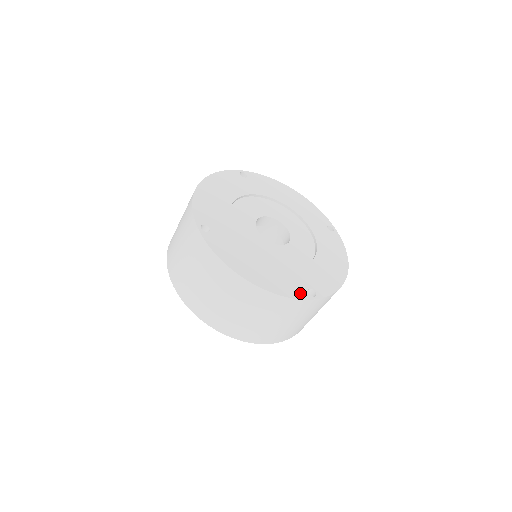
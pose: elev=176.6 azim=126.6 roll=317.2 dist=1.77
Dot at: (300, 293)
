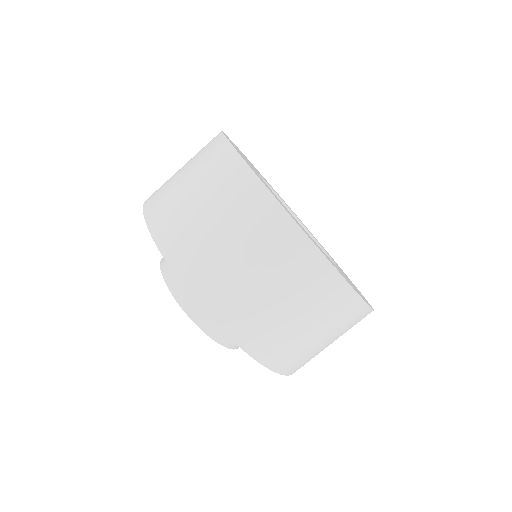
Dot at: occluded
